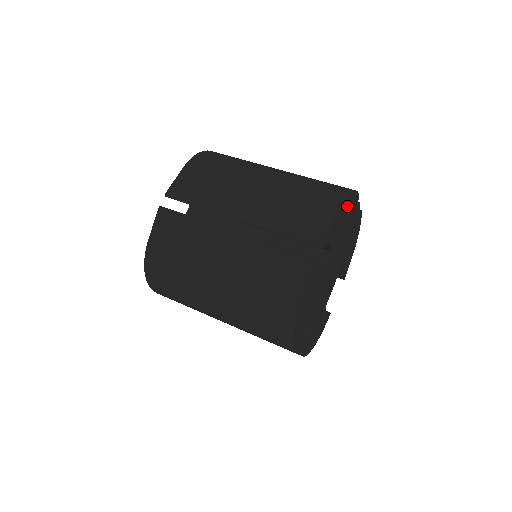
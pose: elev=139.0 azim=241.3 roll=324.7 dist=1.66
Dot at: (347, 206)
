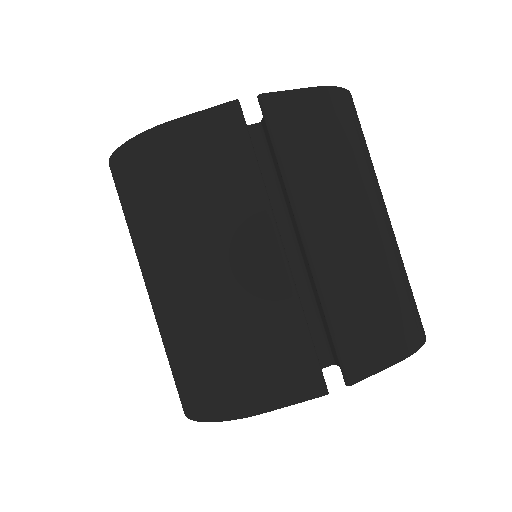
Dot at: occluded
